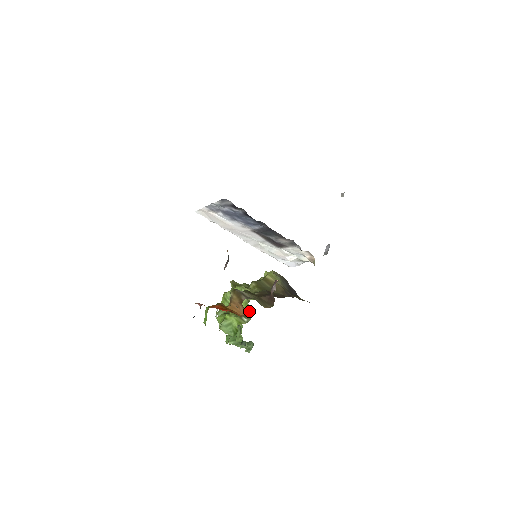
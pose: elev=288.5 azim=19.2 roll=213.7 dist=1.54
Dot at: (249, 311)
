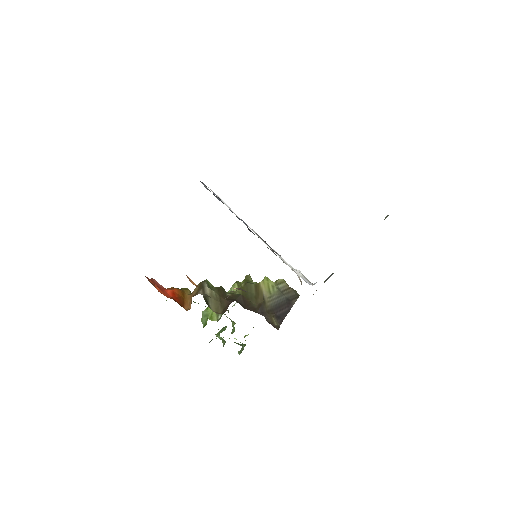
Dot at: occluded
